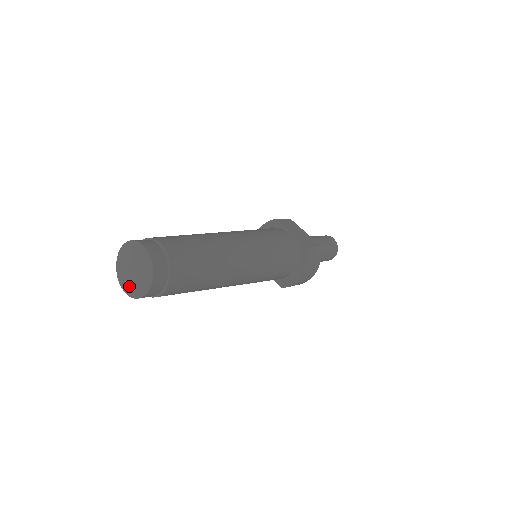
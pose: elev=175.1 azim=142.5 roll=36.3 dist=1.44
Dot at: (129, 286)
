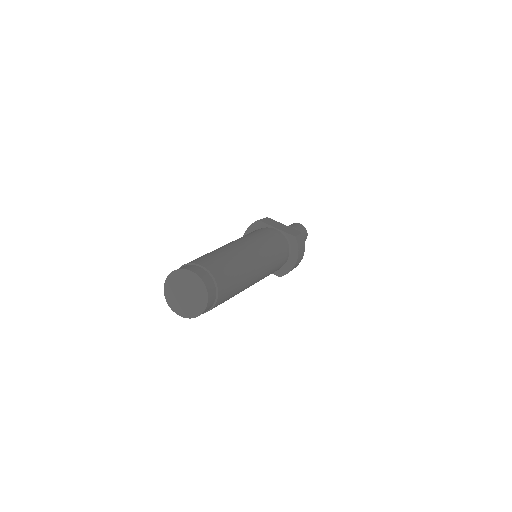
Dot at: (184, 309)
